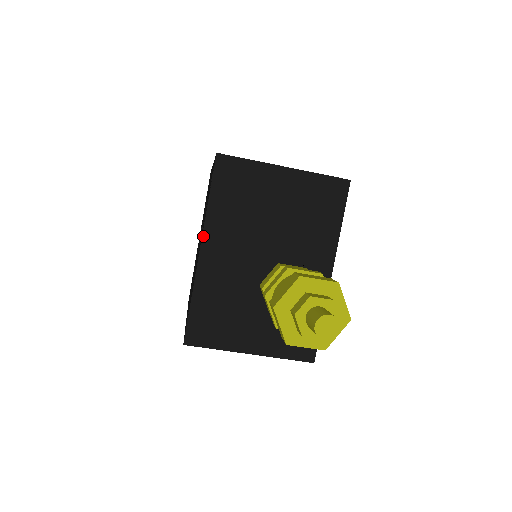
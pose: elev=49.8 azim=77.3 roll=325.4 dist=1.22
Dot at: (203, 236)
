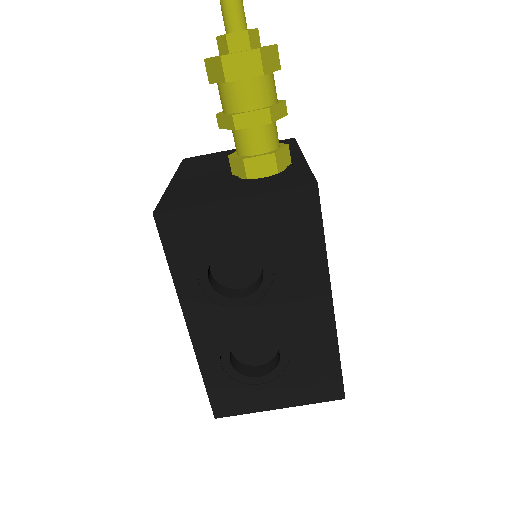
Dot at: (174, 177)
